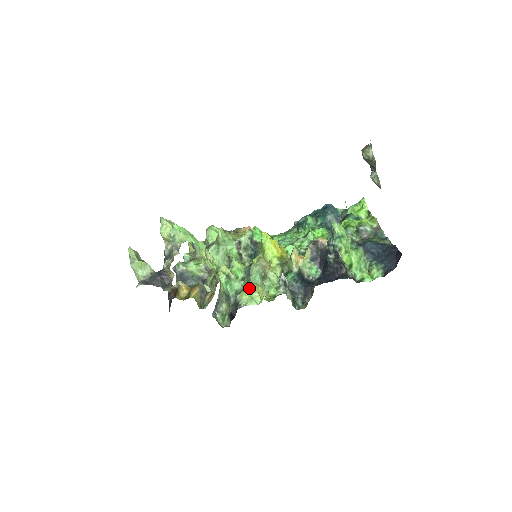
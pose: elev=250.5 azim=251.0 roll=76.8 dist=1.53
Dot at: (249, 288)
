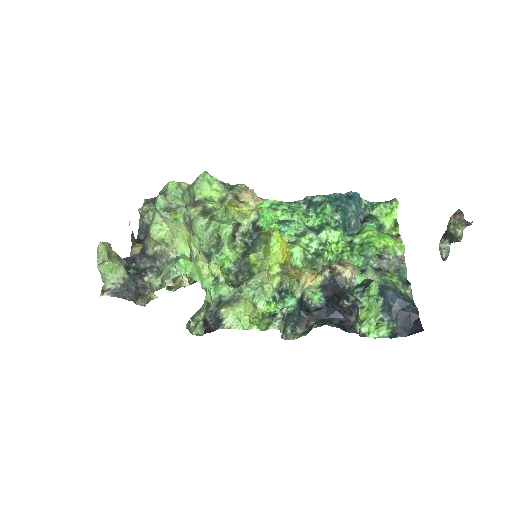
Dot at: (240, 308)
